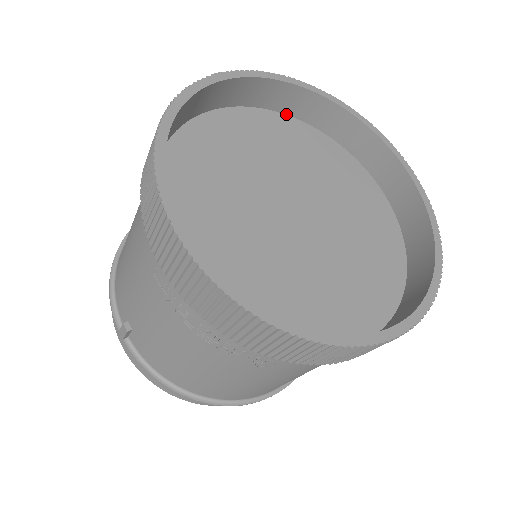
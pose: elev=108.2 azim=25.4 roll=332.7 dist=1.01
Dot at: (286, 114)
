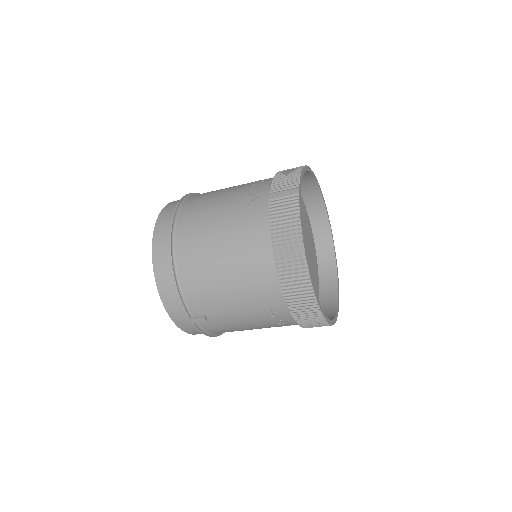
Dot at: occluded
